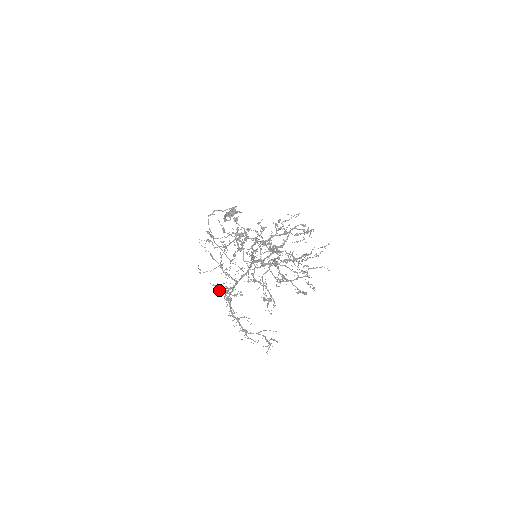
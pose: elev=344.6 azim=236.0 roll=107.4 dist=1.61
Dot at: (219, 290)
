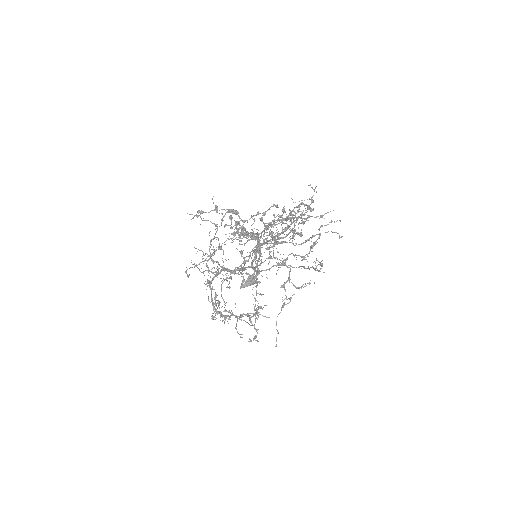
Dot at: (200, 271)
